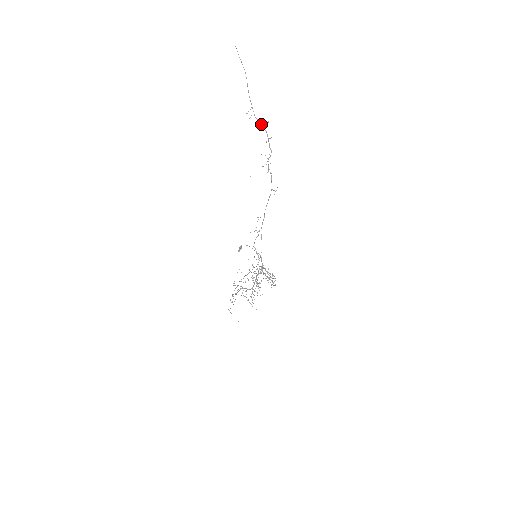
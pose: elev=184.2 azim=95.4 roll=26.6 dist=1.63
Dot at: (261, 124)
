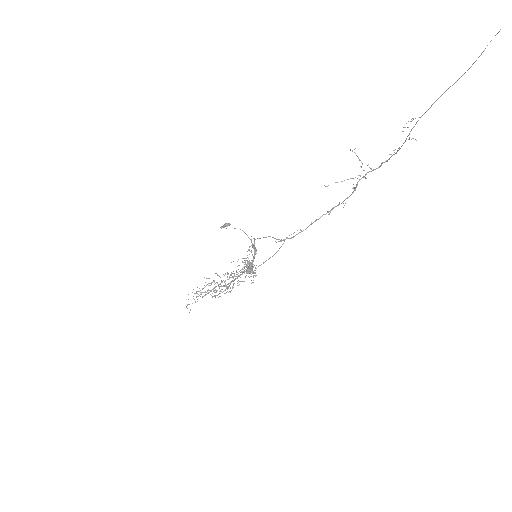
Dot at: occluded
